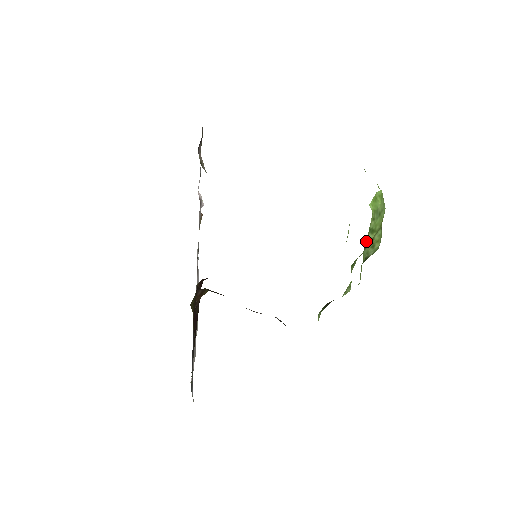
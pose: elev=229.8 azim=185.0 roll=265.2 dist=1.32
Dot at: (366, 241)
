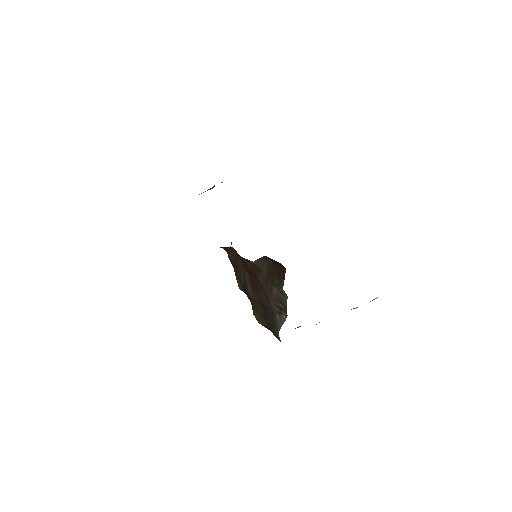
Dot at: occluded
